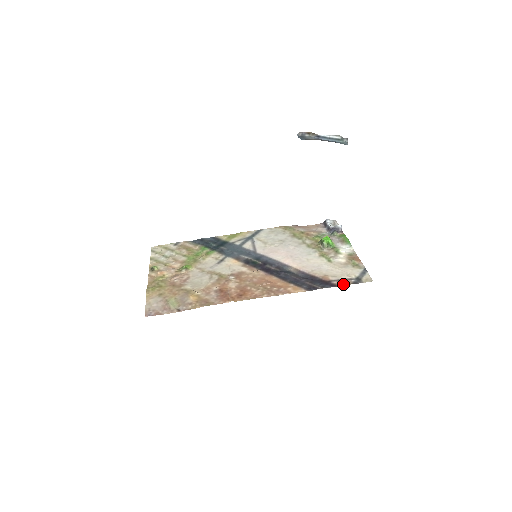
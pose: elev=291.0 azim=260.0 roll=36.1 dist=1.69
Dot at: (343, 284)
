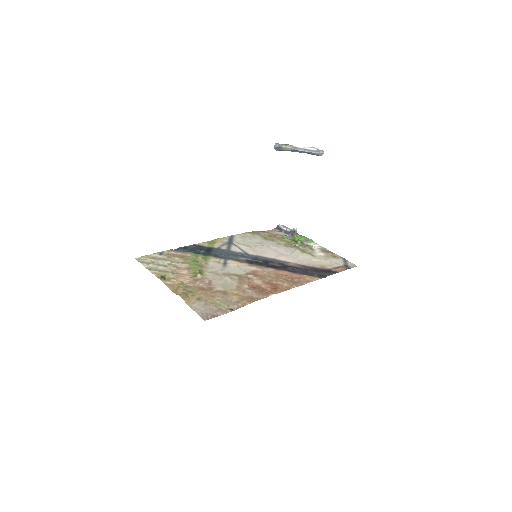
Dot at: (341, 270)
